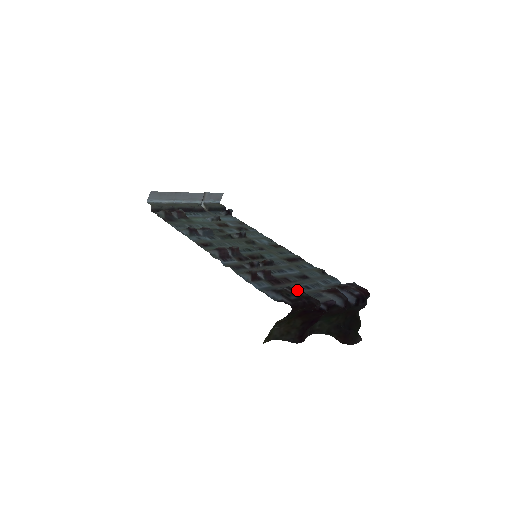
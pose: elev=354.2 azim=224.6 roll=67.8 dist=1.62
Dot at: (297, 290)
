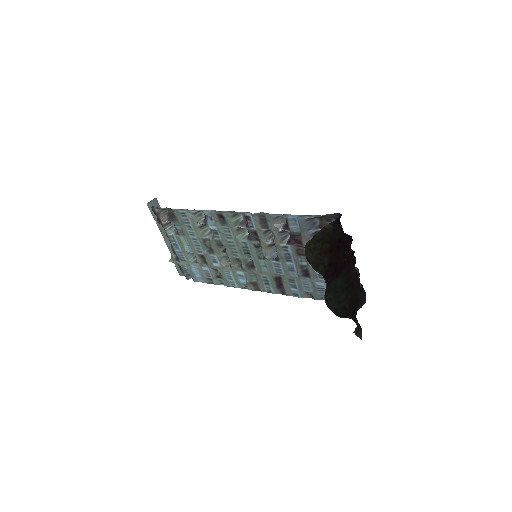
Dot at: occluded
